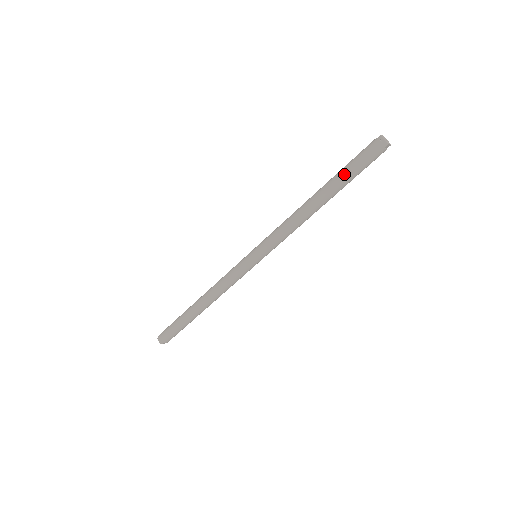
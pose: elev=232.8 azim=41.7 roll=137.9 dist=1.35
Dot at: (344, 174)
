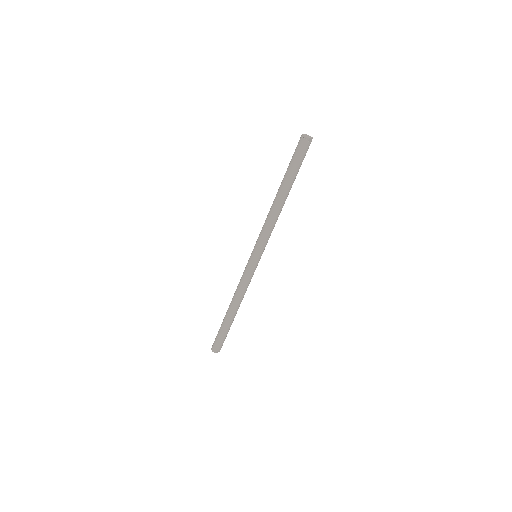
Dot at: (289, 171)
